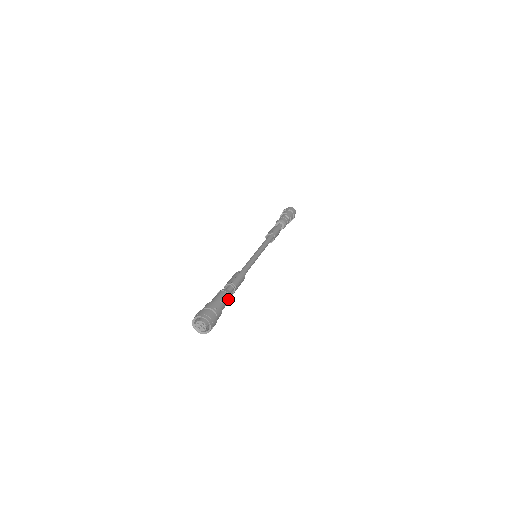
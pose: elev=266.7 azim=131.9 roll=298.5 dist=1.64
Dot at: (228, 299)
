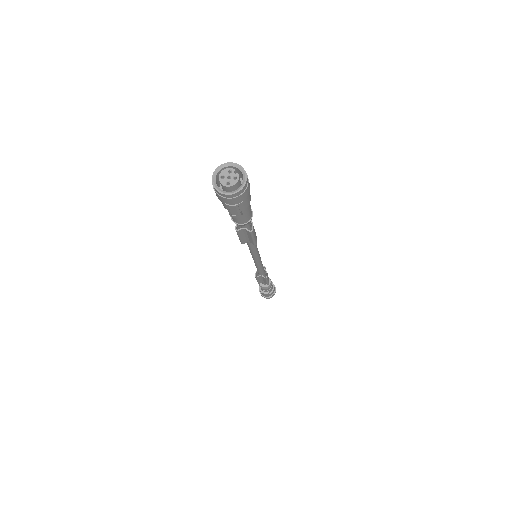
Dot at: occluded
